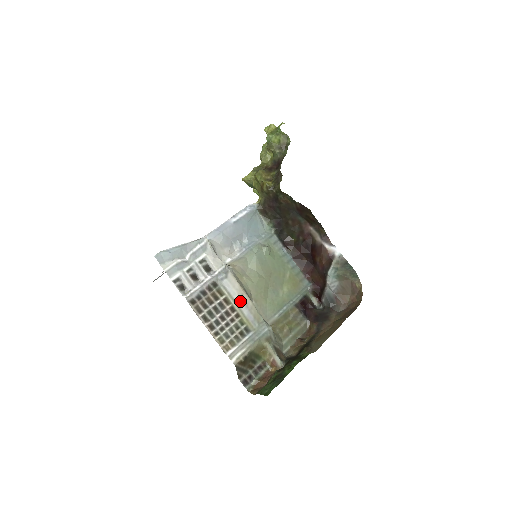
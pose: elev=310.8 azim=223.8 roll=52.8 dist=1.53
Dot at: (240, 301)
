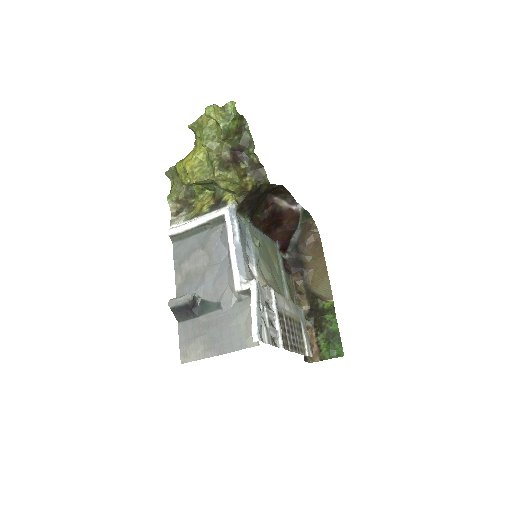
Dot at: (288, 308)
